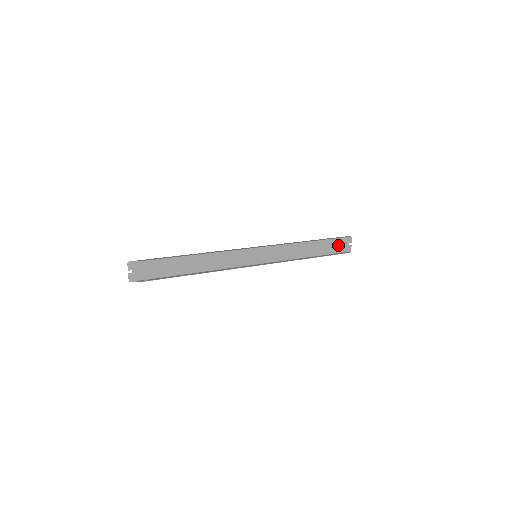
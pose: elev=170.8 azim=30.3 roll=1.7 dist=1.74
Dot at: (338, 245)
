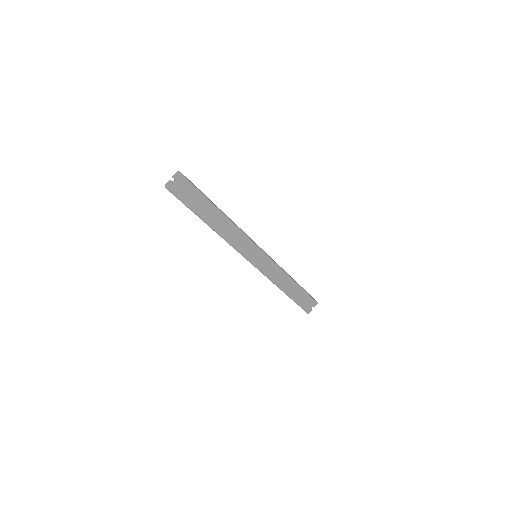
Dot at: (306, 301)
